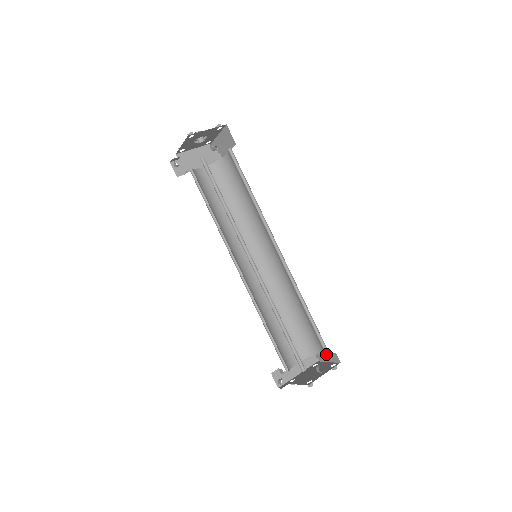
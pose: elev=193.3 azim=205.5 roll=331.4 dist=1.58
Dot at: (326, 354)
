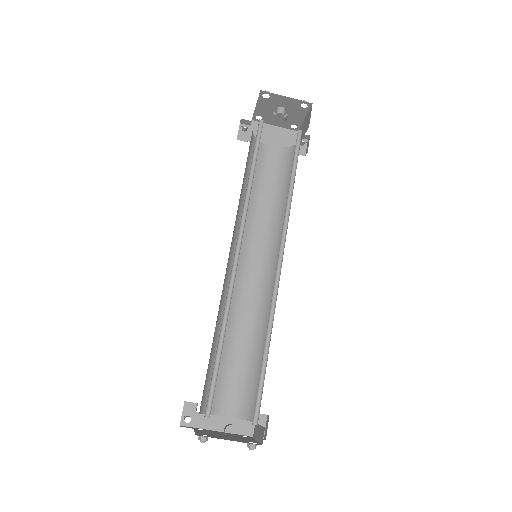
Dot at: (254, 422)
